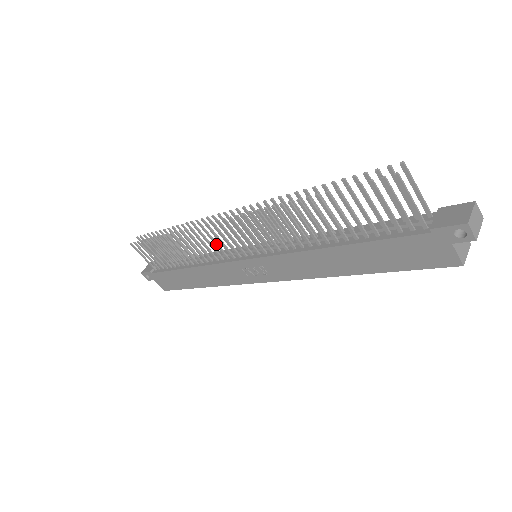
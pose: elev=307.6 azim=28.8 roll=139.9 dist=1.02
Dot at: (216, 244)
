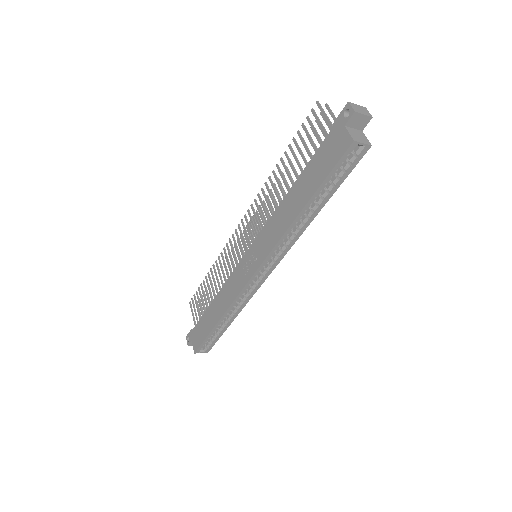
Dot at: (234, 254)
